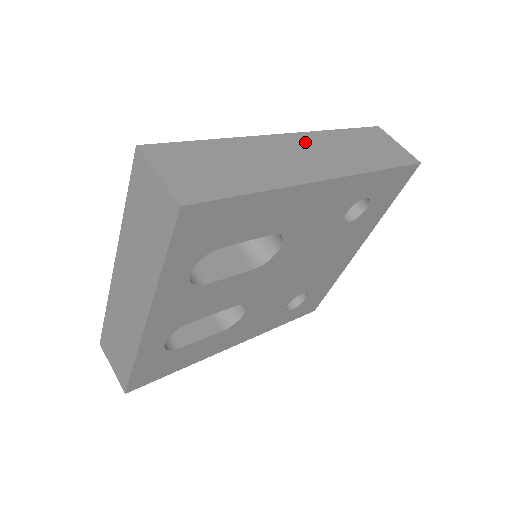
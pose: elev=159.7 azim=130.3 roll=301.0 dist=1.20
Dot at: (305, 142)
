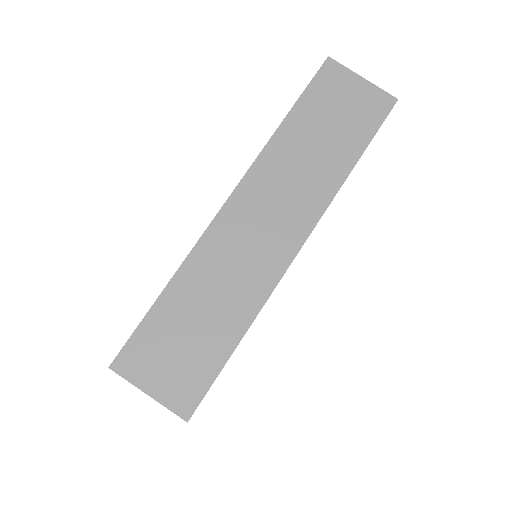
Dot at: (254, 195)
